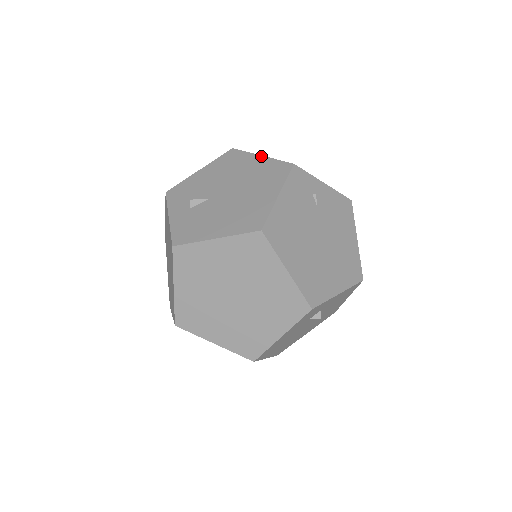
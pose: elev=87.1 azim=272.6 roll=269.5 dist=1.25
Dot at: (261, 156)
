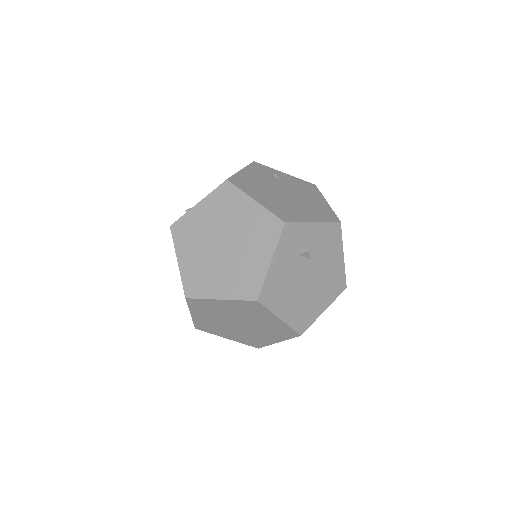
Dot at: occluded
